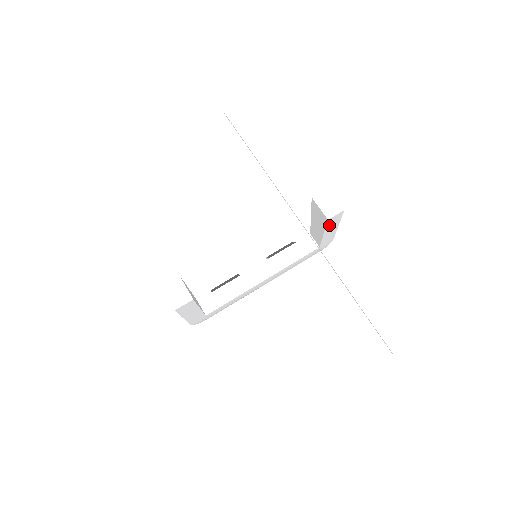
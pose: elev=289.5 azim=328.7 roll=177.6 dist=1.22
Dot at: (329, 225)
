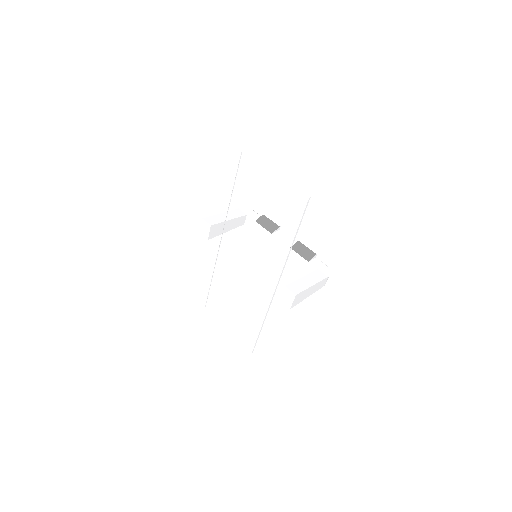
Dot at: occluded
